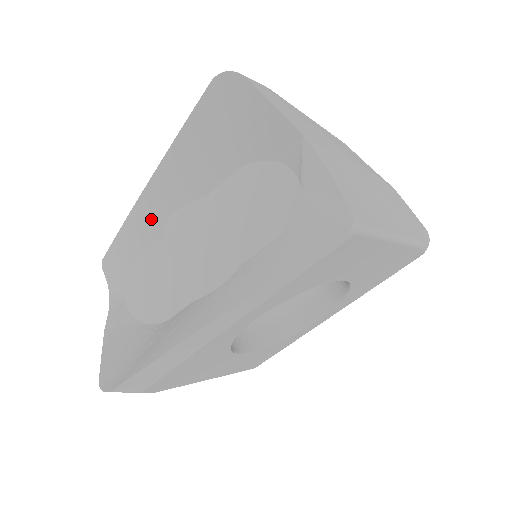
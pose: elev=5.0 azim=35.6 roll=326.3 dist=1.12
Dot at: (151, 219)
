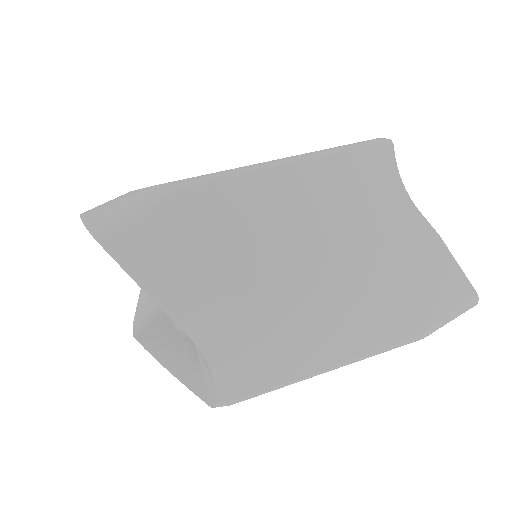
Dot at: occluded
